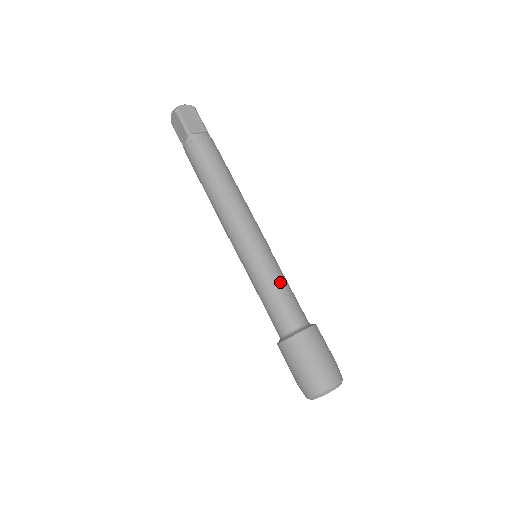
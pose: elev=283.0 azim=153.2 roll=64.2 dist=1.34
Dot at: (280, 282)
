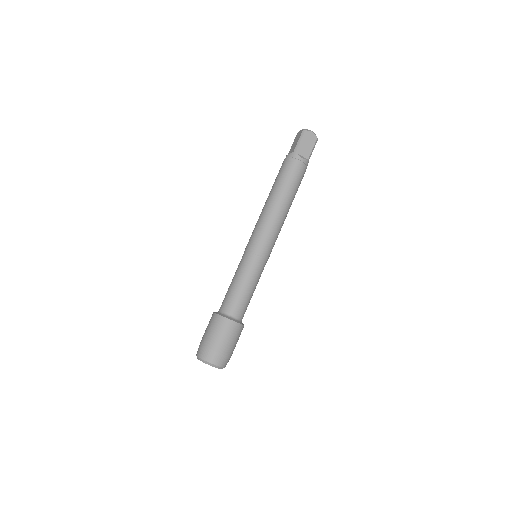
Dot at: (249, 283)
